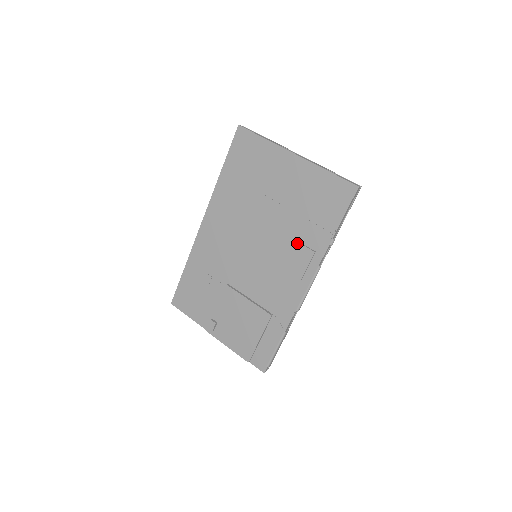
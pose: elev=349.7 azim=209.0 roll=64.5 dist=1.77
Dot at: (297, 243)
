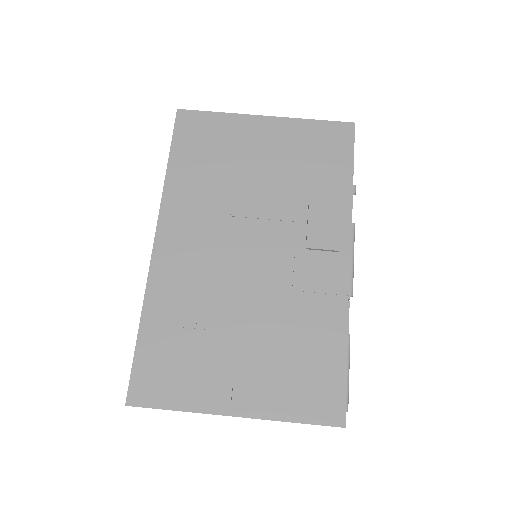
Dot at: (313, 205)
